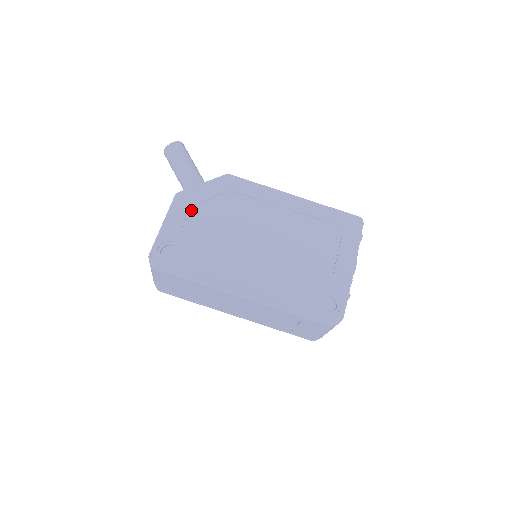
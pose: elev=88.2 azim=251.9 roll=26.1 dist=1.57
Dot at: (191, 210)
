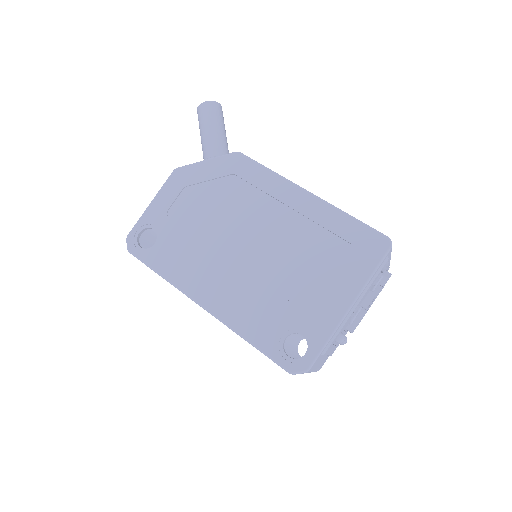
Dot at: (183, 191)
